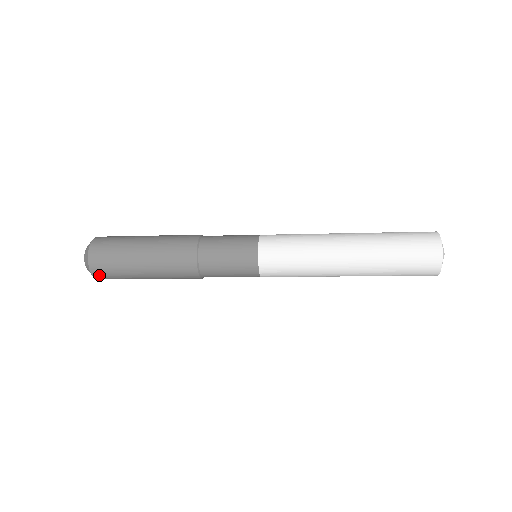
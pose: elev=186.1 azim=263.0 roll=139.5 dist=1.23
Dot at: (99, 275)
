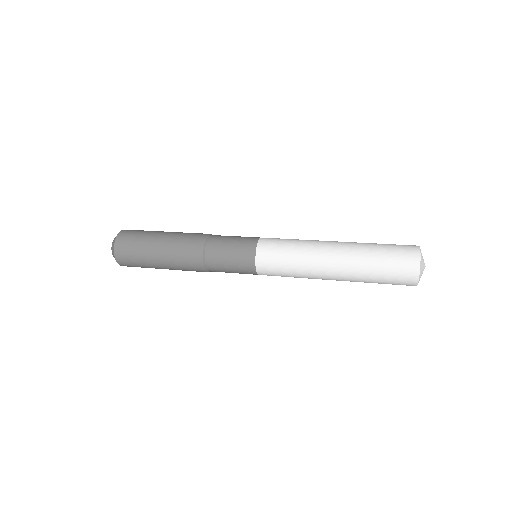
Dot at: occluded
